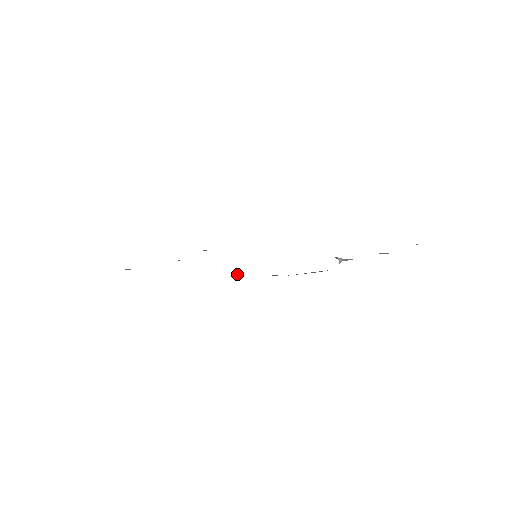
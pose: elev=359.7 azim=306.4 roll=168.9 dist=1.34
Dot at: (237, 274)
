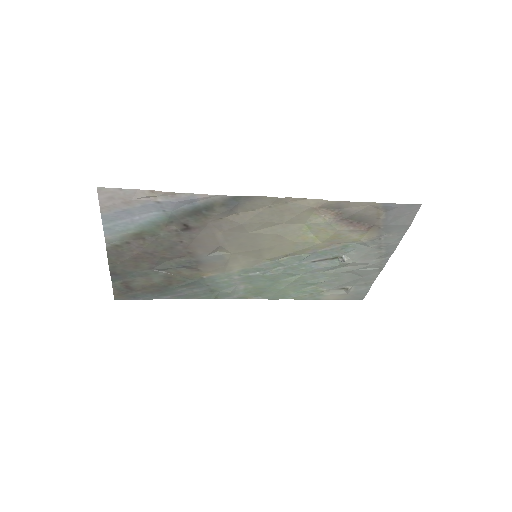
Dot at: (311, 202)
